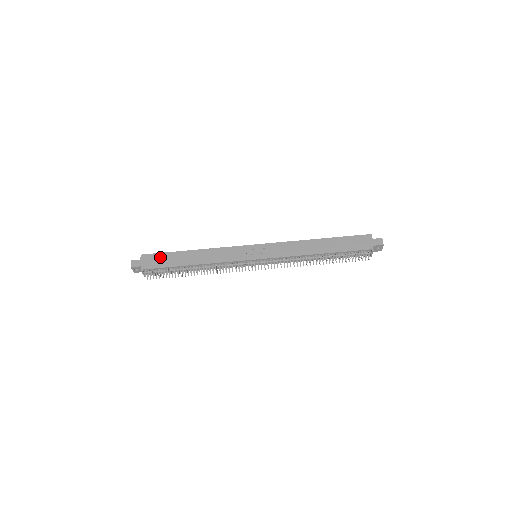
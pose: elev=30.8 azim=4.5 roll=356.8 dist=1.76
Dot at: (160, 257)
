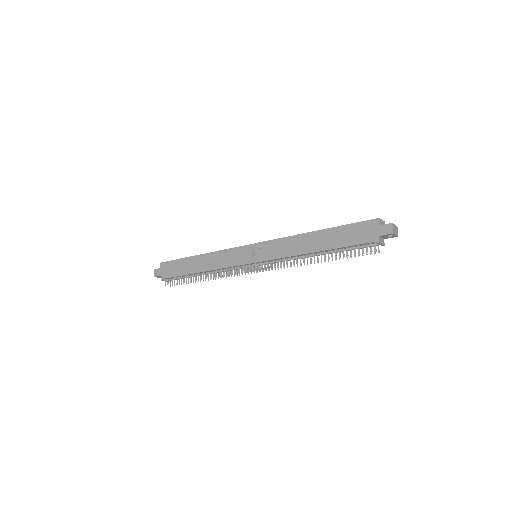
Dot at: (174, 265)
